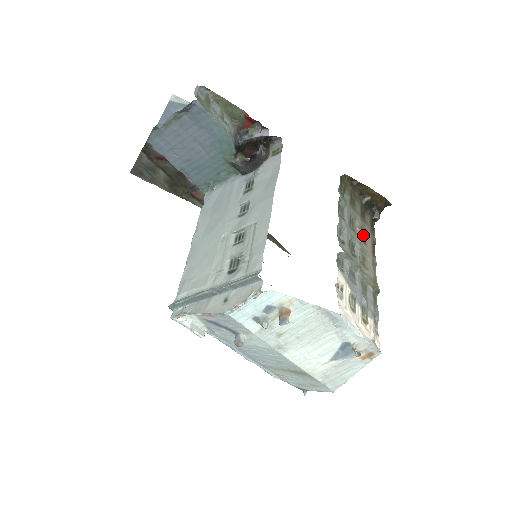
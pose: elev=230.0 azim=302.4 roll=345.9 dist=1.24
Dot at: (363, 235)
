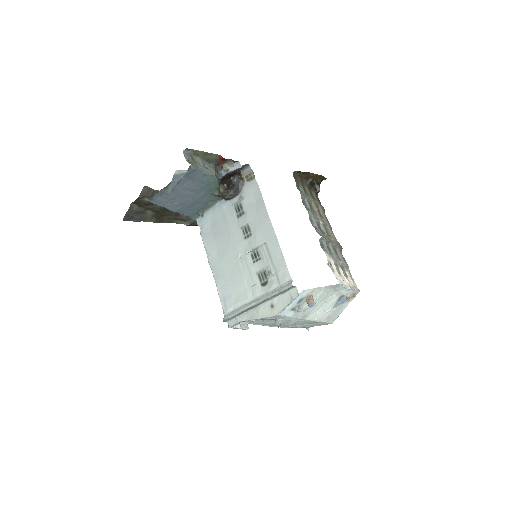
Dot at: occluded
